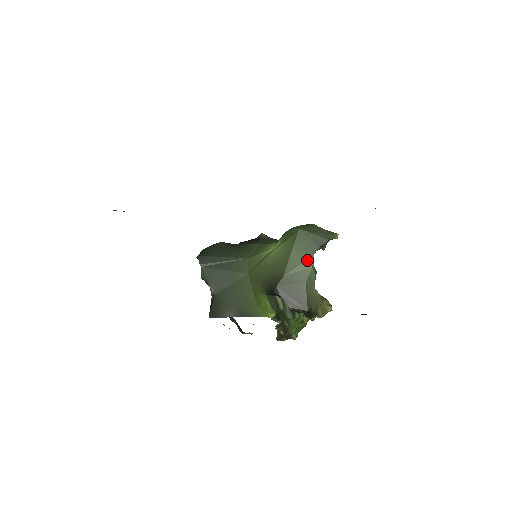
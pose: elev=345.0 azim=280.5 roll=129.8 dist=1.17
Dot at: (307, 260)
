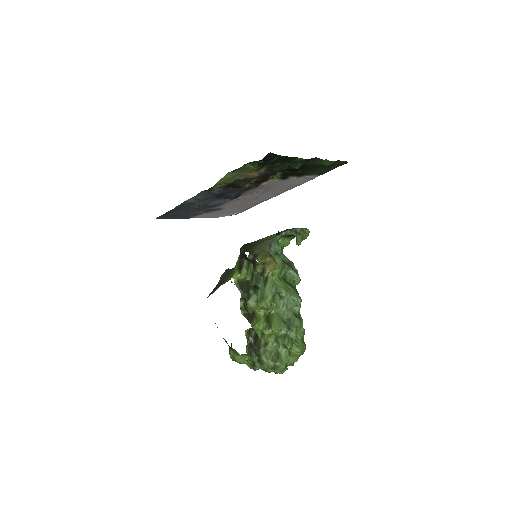
Dot at: (275, 235)
